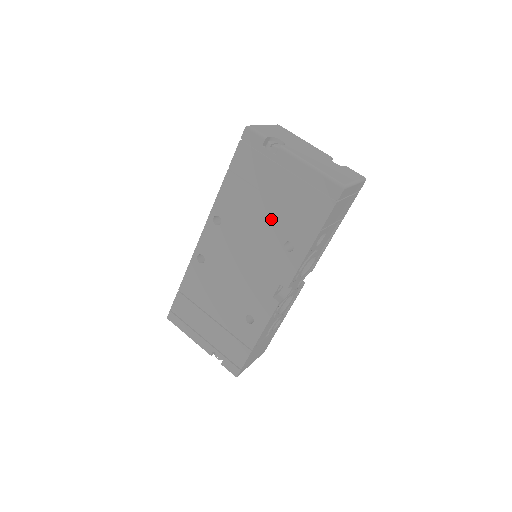
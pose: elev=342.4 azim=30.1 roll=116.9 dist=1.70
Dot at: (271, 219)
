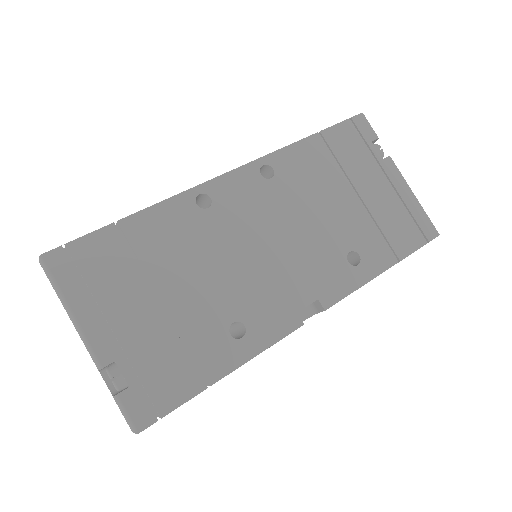
Dot at: (346, 215)
